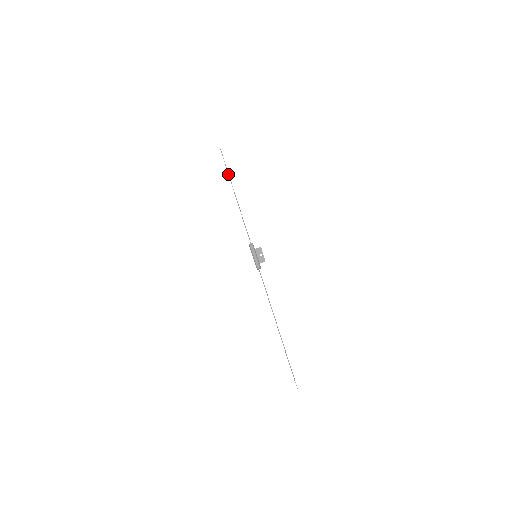
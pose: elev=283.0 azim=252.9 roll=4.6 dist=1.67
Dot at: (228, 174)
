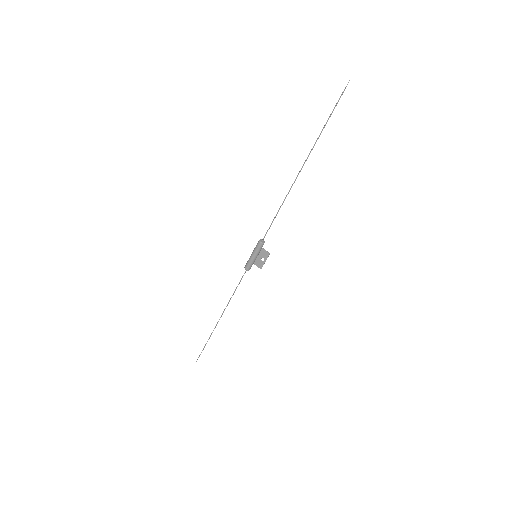
Dot at: (317, 138)
